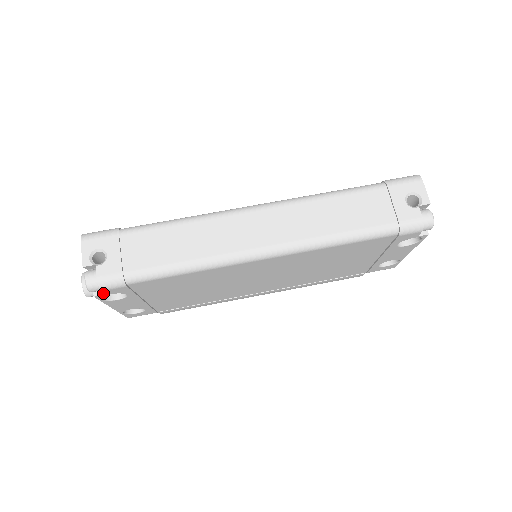
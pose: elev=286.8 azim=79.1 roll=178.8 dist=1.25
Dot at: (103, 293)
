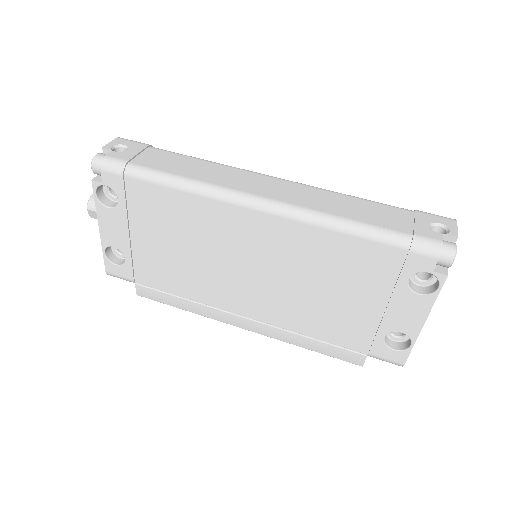
Dot at: (101, 181)
